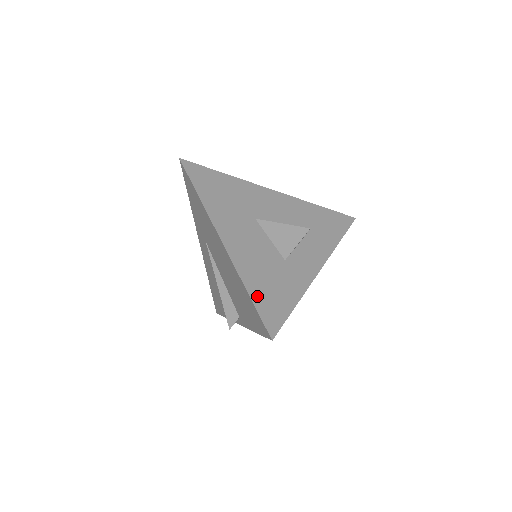
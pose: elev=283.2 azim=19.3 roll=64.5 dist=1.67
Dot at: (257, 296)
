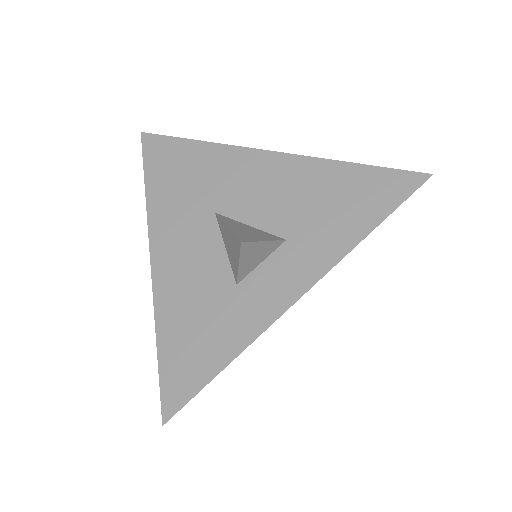
Dot at: (167, 350)
